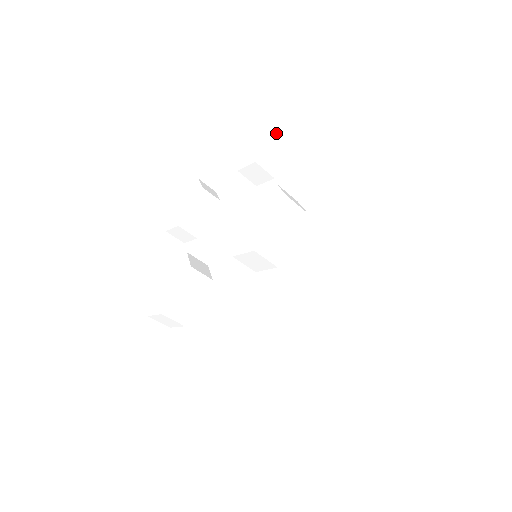
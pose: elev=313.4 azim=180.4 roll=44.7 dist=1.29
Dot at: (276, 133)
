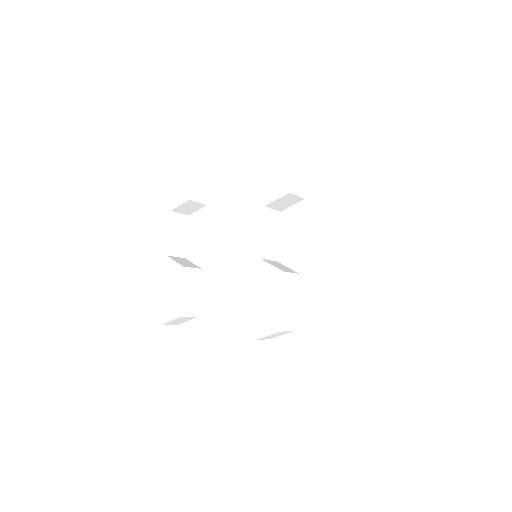
Dot at: (188, 149)
